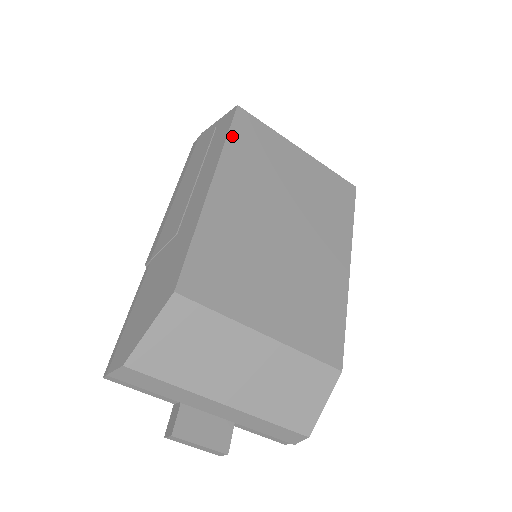
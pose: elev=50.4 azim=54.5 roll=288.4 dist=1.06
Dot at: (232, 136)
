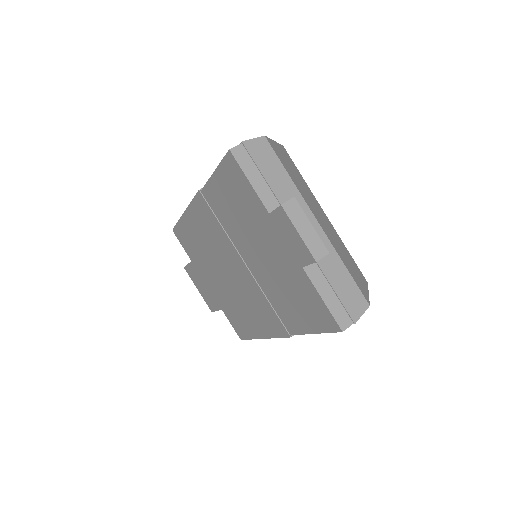
Dot at: occluded
